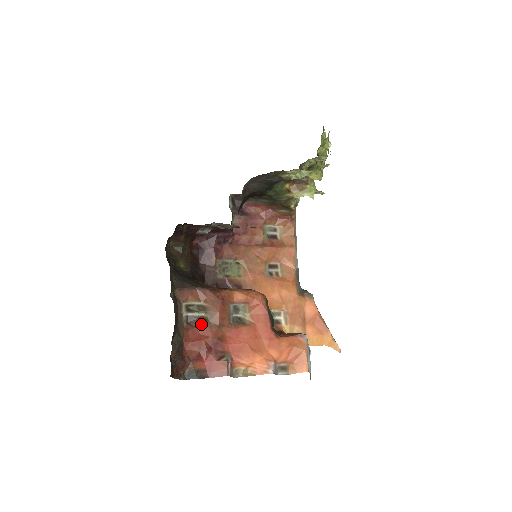
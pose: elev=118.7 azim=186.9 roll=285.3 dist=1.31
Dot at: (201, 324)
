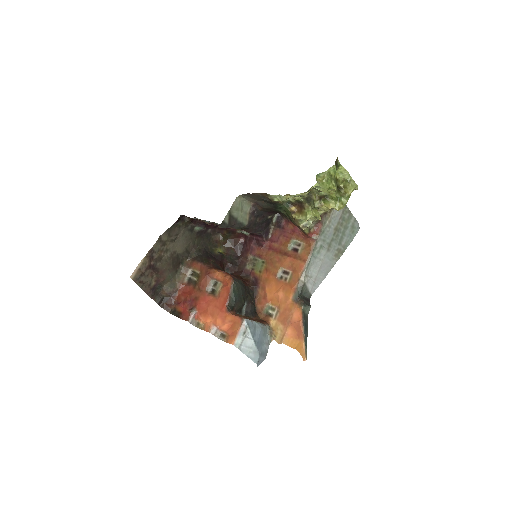
Dot at: (192, 285)
